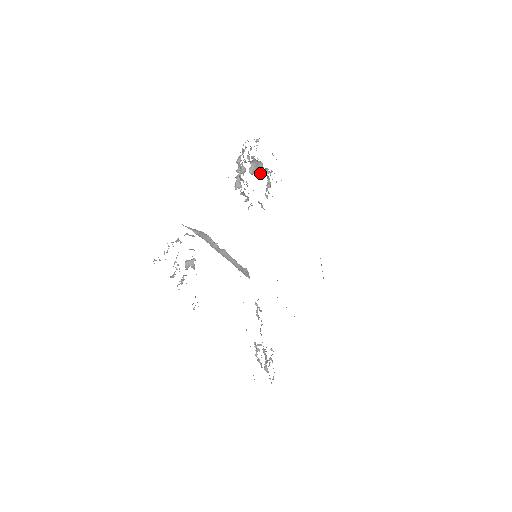
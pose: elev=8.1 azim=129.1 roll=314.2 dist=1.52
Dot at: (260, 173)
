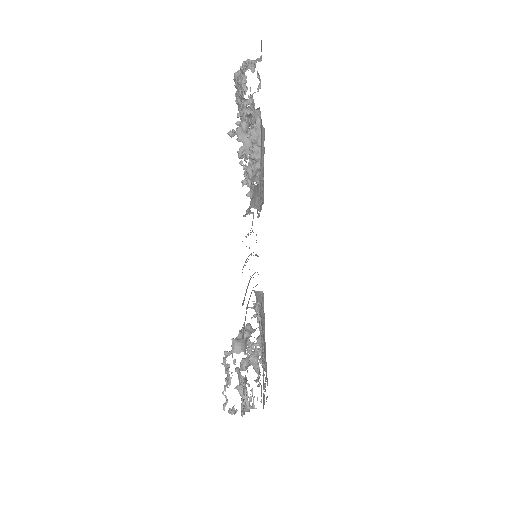
Dot at: occluded
